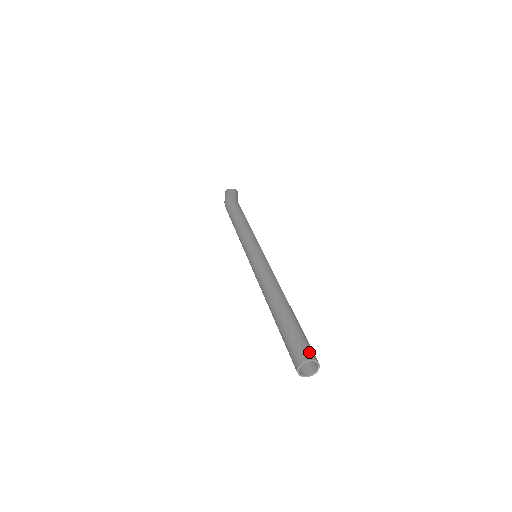
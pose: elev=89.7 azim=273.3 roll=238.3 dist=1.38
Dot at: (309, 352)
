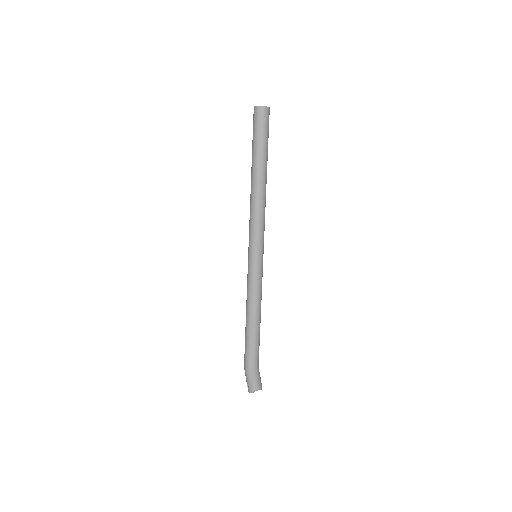
Dot at: occluded
